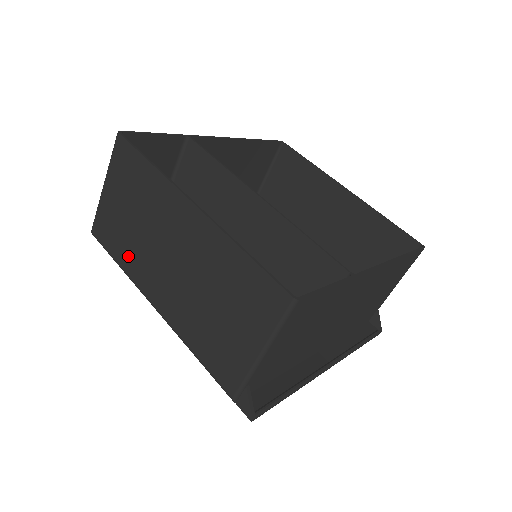
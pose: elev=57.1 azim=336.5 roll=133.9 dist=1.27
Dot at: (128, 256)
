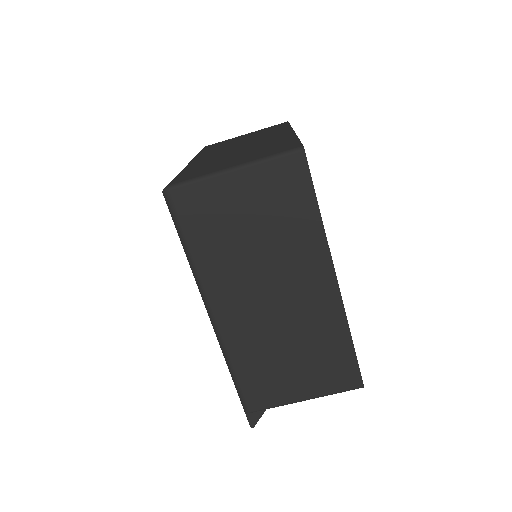
Dot at: (213, 255)
